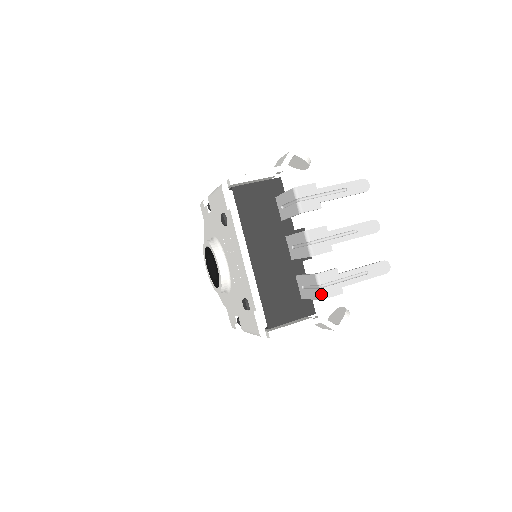
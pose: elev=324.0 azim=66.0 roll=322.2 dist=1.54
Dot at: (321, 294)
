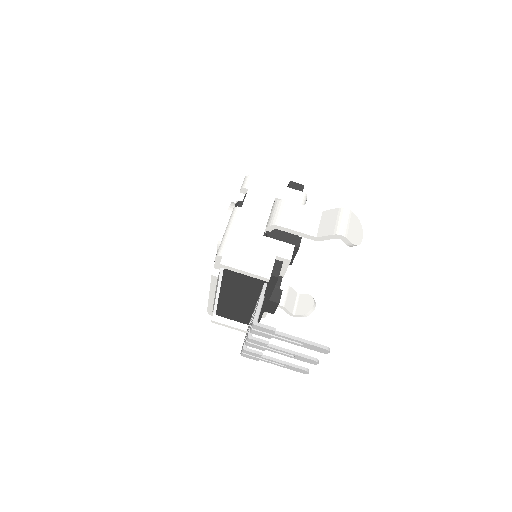
Dot at: (241, 353)
